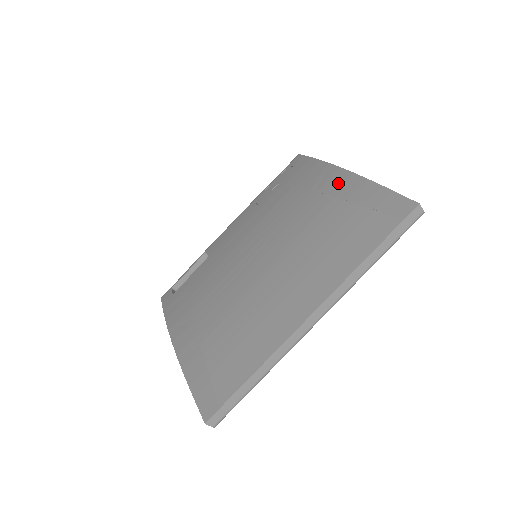
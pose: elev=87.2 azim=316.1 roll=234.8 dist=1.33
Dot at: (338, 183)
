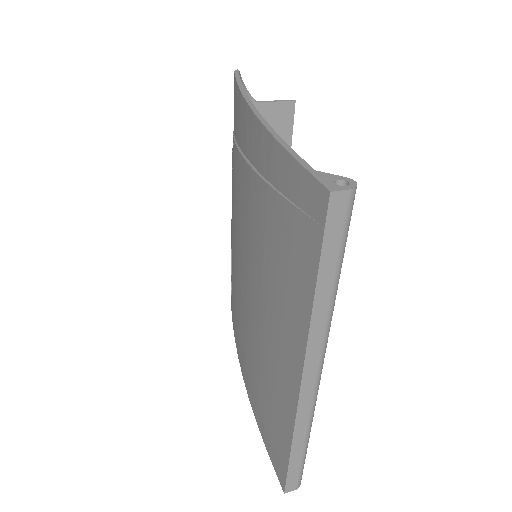
Dot at: (258, 147)
